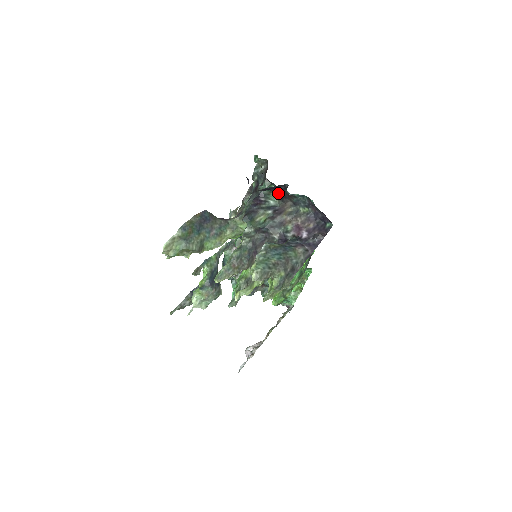
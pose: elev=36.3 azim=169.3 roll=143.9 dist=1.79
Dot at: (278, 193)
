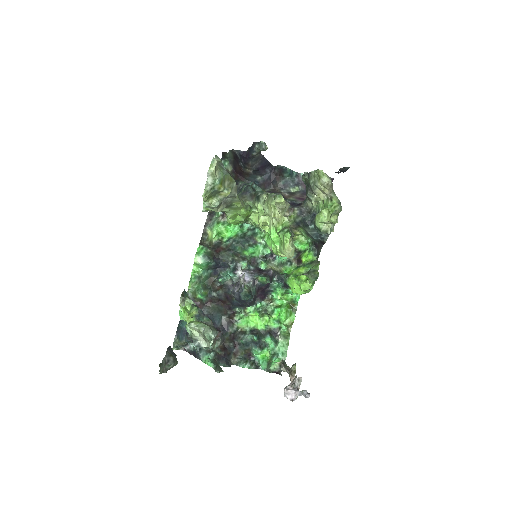
Dot at: (260, 186)
